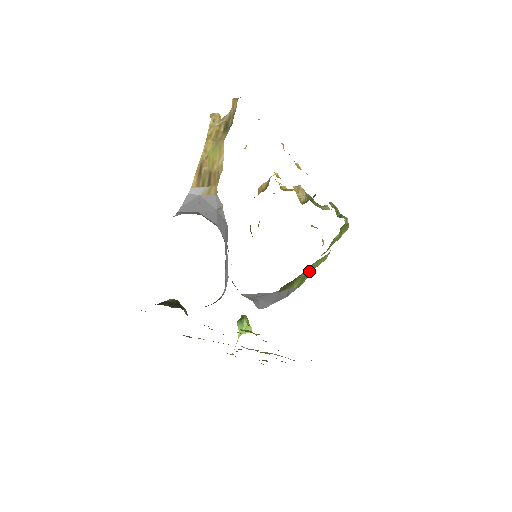
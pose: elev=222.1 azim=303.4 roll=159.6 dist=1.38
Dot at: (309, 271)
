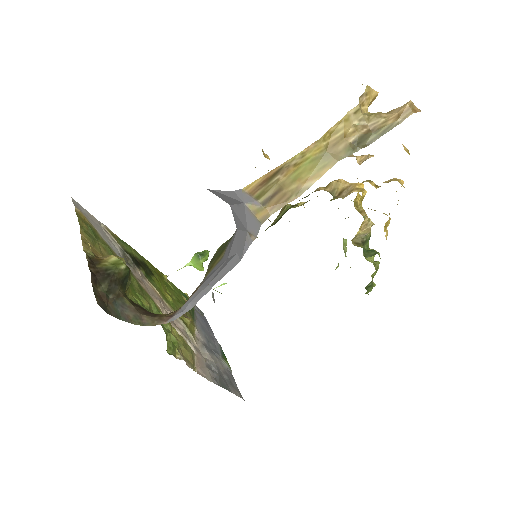
Dot at: occluded
